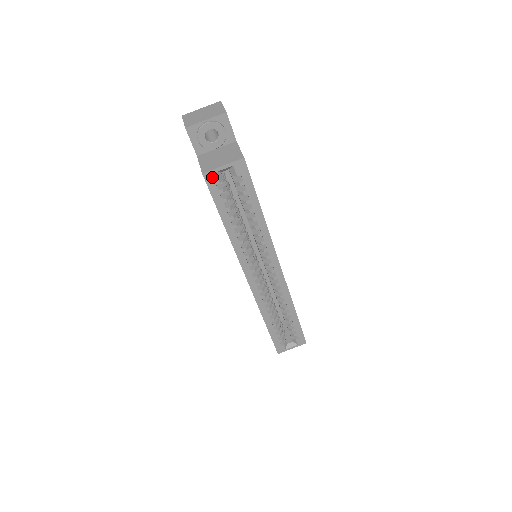
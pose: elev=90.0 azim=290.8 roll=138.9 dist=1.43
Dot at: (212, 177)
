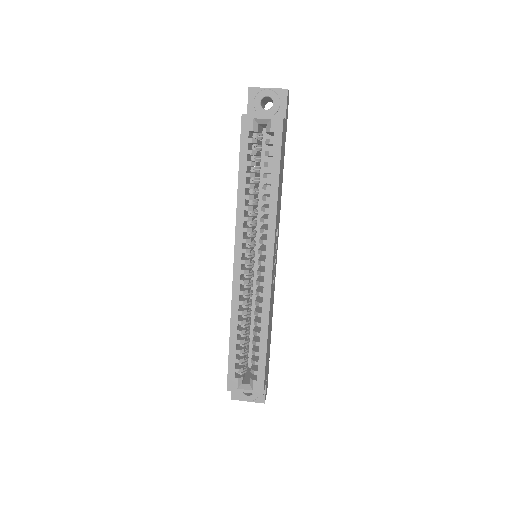
Dot at: (249, 122)
